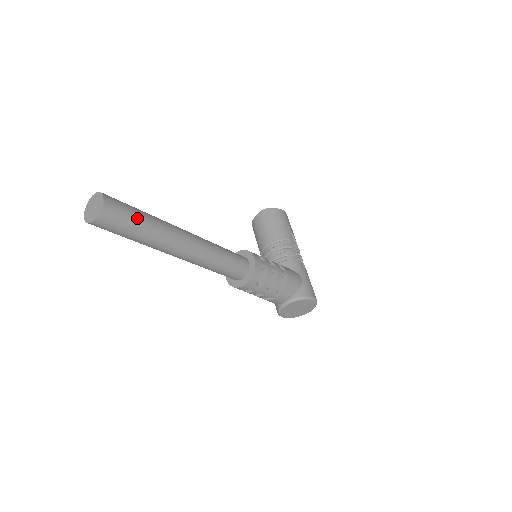
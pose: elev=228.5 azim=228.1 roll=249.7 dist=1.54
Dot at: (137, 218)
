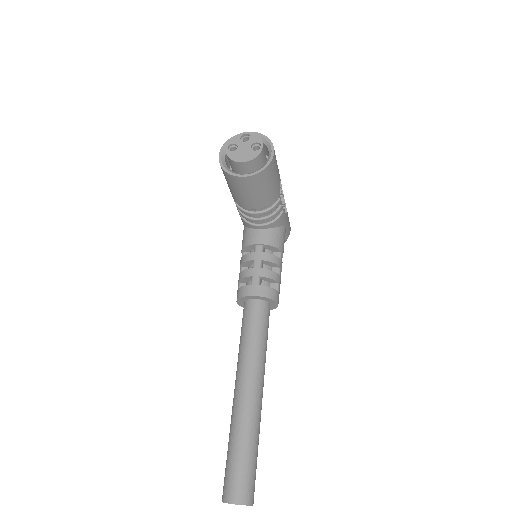
Dot at: (256, 463)
